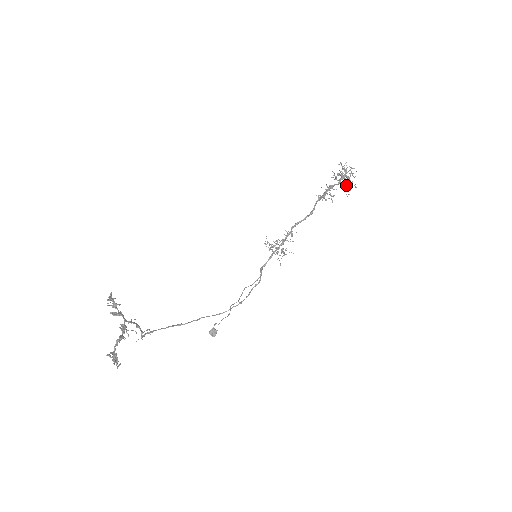
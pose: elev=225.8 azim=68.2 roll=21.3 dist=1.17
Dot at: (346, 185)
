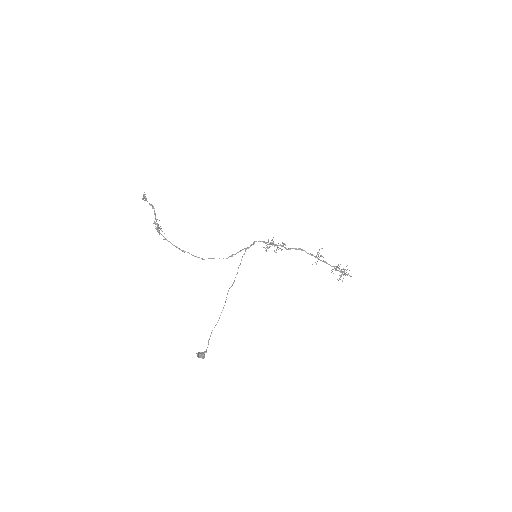
Dot at: occluded
